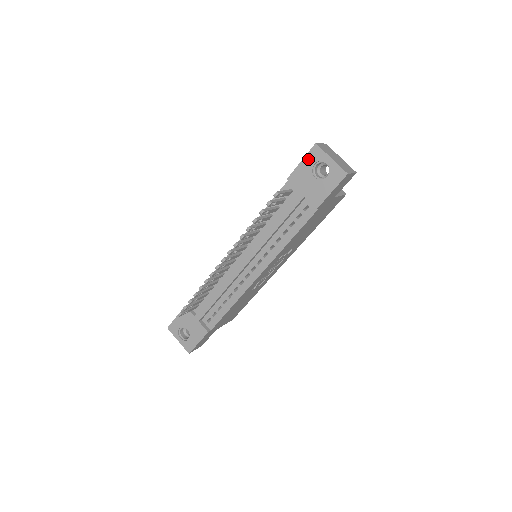
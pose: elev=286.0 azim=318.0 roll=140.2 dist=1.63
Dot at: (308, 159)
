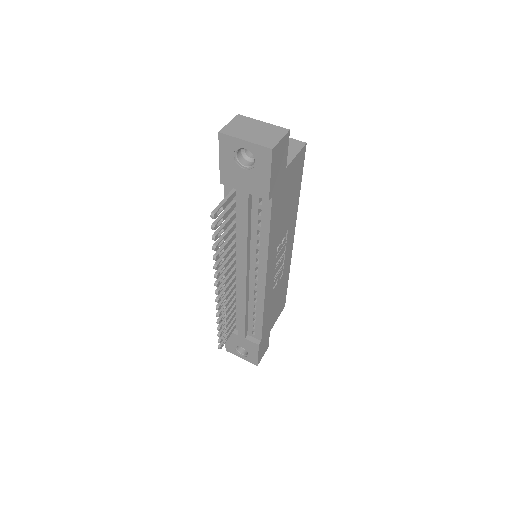
Dot at: (224, 153)
